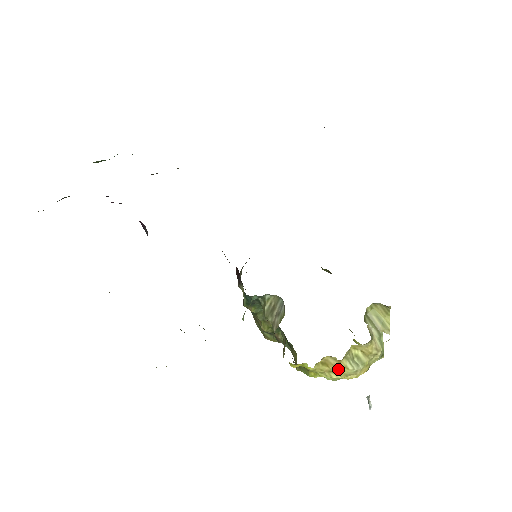
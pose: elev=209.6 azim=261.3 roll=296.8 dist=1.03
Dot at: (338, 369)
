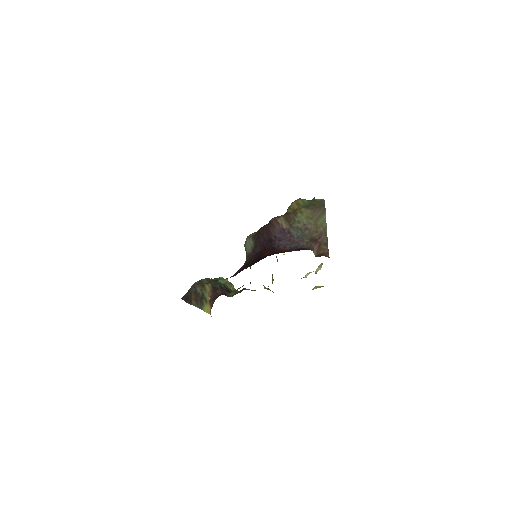
Dot at: occluded
